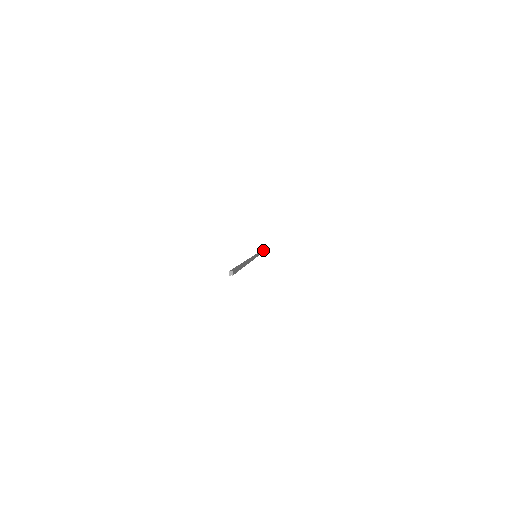
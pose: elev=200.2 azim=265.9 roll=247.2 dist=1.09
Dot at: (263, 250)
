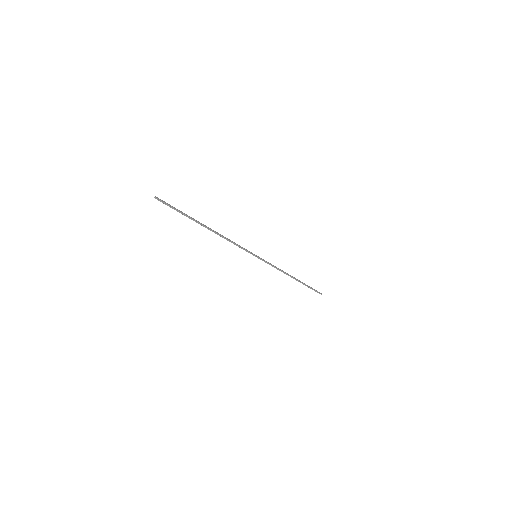
Dot at: (302, 282)
